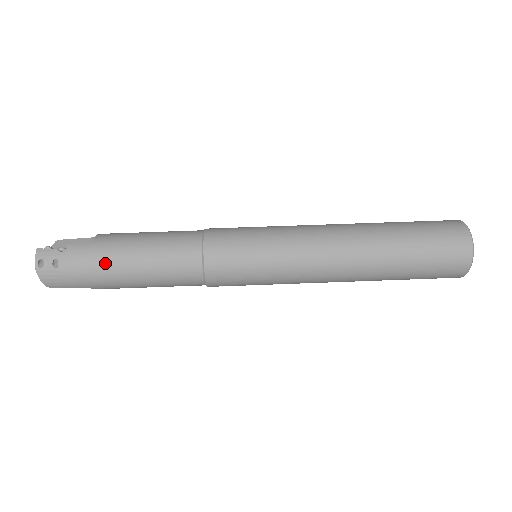
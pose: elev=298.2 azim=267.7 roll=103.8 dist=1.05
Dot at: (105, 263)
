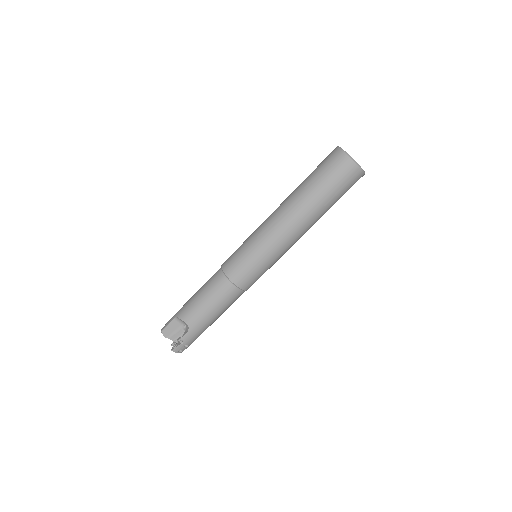
Dot at: (205, 328)
